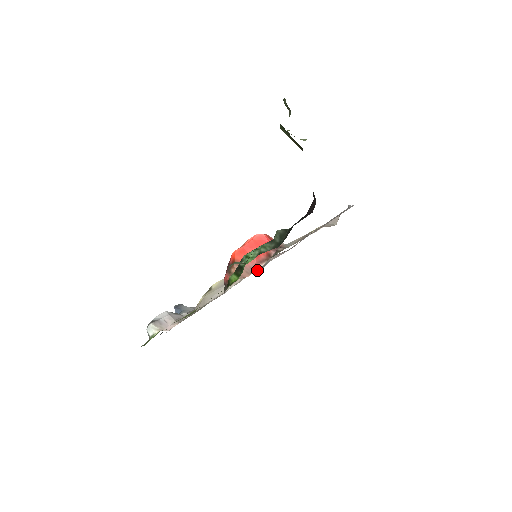
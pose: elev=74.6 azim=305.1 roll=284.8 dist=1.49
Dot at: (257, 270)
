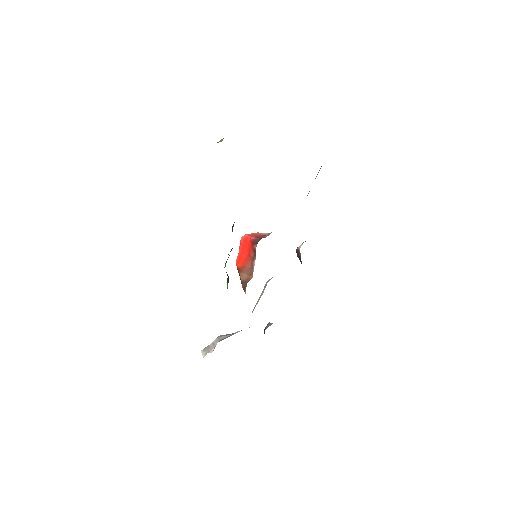
Dot at: occluded
